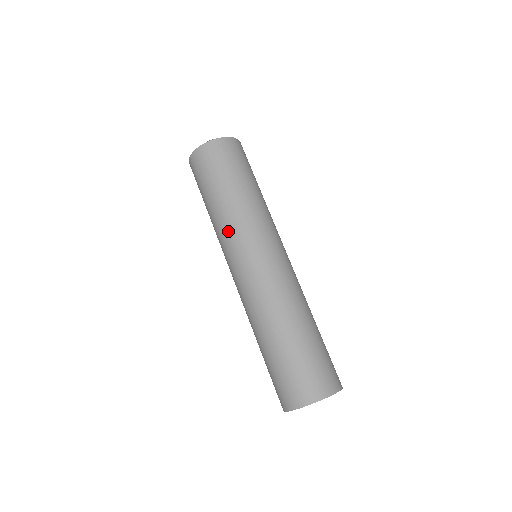
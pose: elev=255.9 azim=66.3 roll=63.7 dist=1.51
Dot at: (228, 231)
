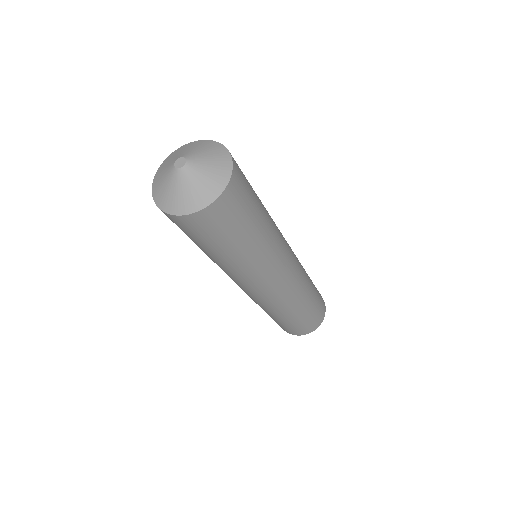
Dot at: (227, 273)
